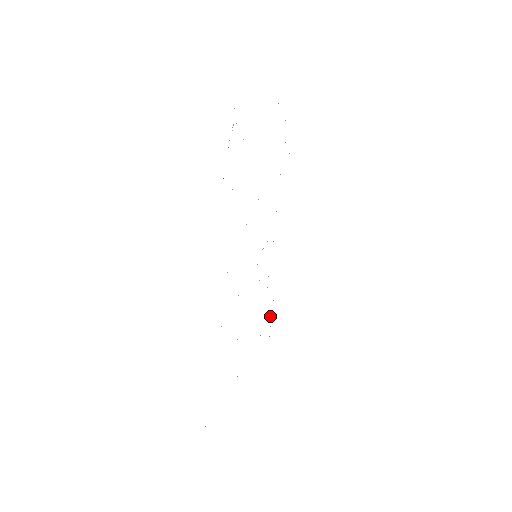
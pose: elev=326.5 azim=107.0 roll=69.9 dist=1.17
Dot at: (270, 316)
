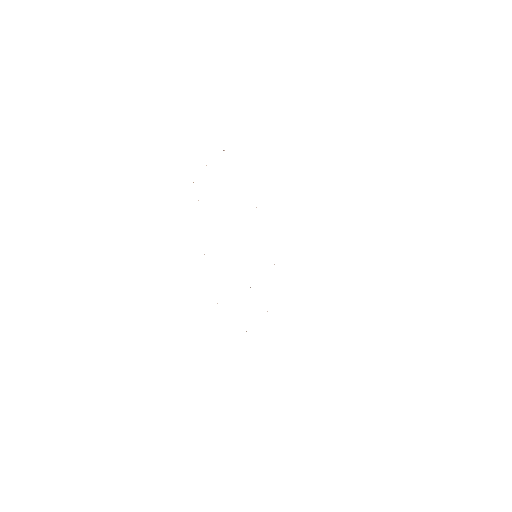
Dot at: occluded
